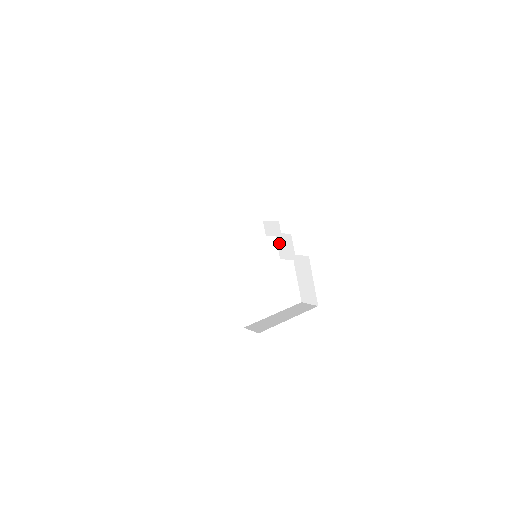
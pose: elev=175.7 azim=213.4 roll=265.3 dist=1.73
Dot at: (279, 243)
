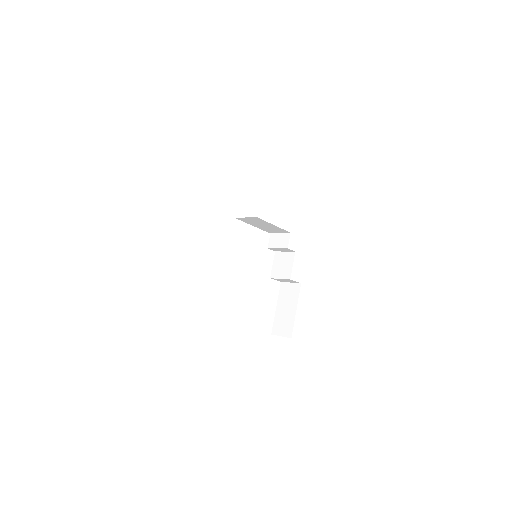
Dot at: (276, 261)
